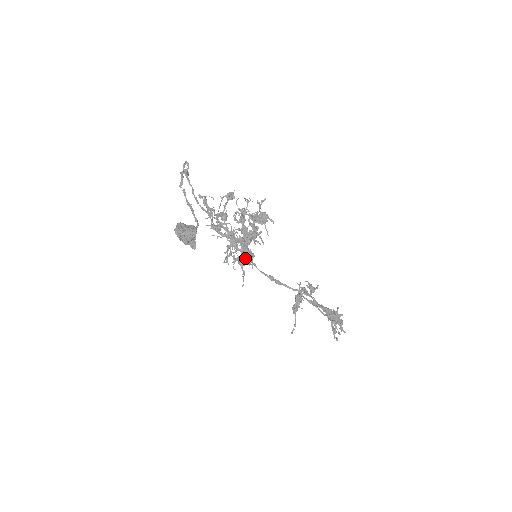
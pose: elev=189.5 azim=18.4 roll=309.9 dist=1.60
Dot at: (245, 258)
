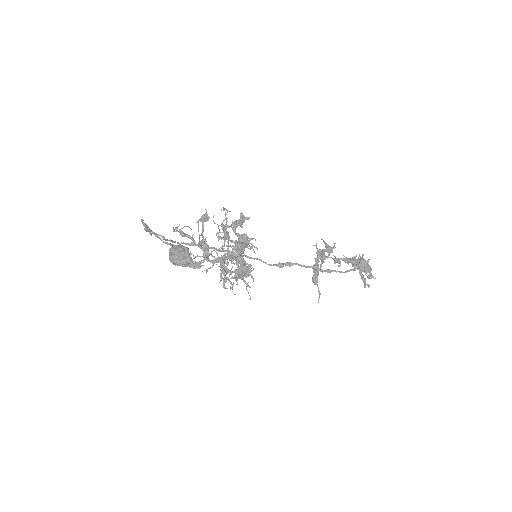
Dot at: occluded
